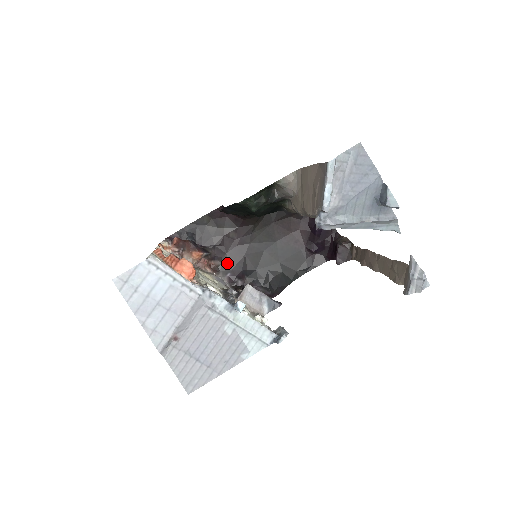
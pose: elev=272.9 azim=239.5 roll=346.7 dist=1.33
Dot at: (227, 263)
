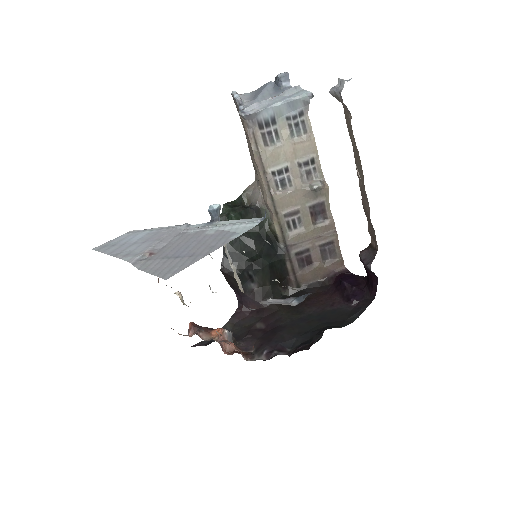
Dot at: (260, 345)
